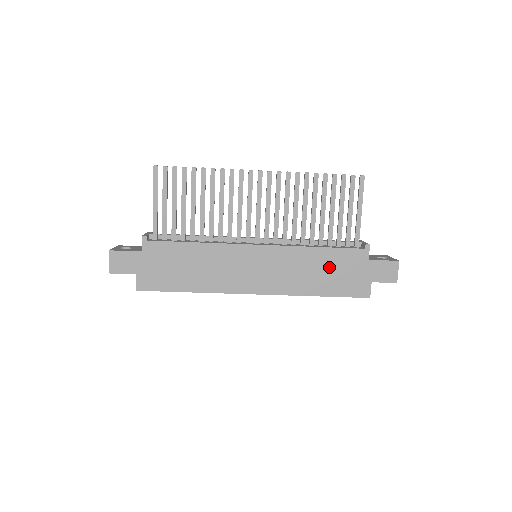
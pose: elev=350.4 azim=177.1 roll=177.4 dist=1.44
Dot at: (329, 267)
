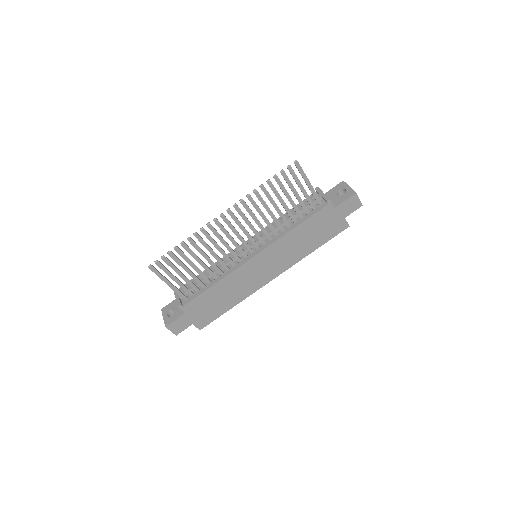
Dot at: (311, 232)
